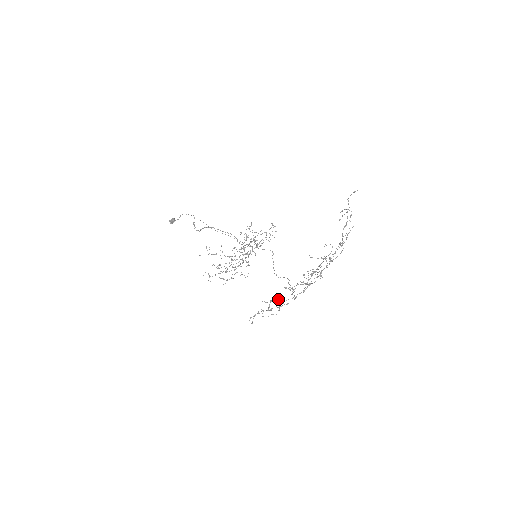
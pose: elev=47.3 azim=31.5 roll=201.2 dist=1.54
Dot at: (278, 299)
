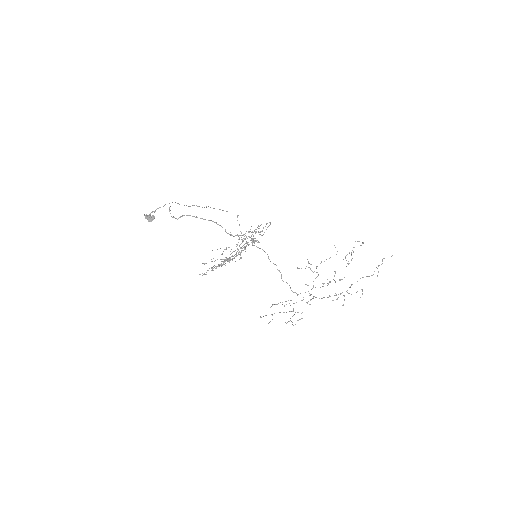
Dot at: occluded
